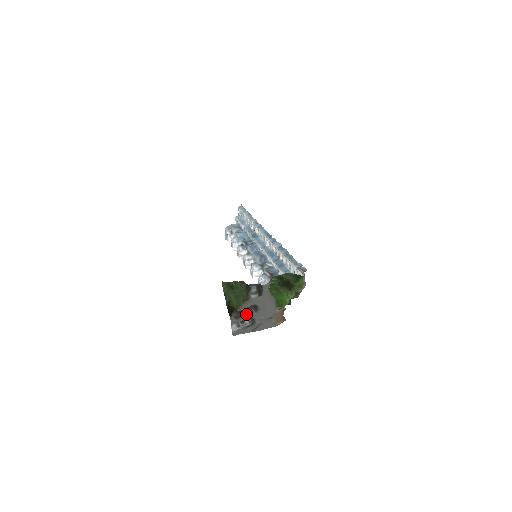
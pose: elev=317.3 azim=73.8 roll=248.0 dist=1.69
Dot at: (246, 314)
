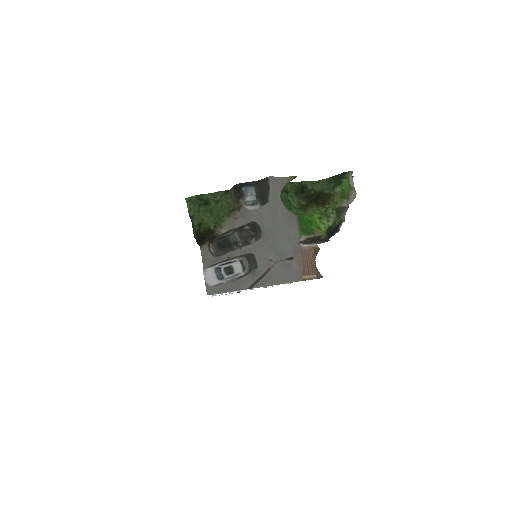
Dot at: (236, 247)
